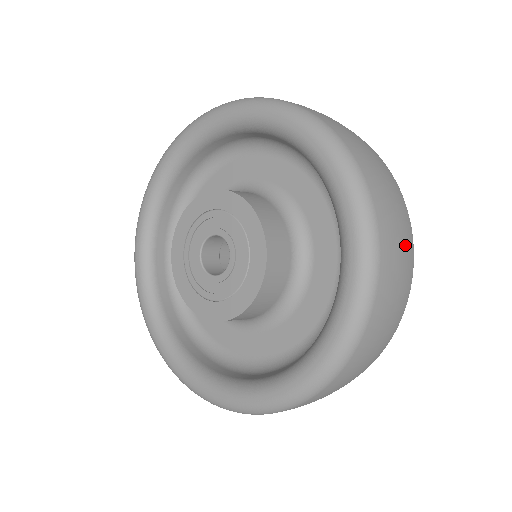
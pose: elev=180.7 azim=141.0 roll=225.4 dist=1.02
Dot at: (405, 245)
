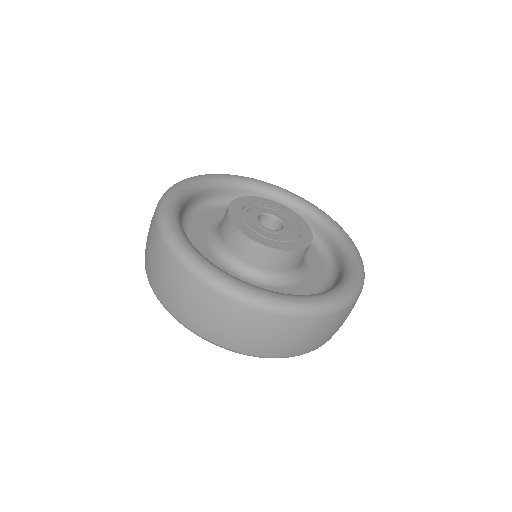
Dot at: occluded
